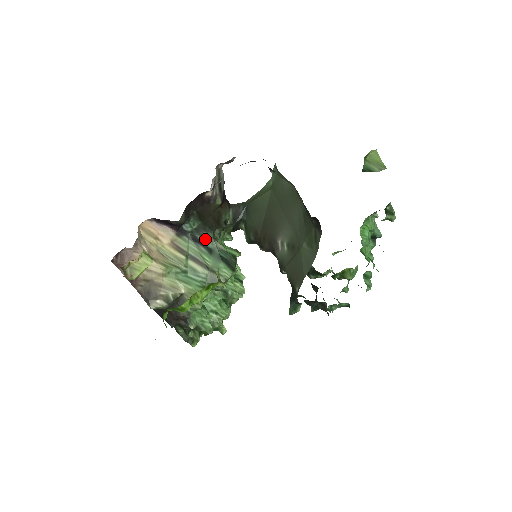
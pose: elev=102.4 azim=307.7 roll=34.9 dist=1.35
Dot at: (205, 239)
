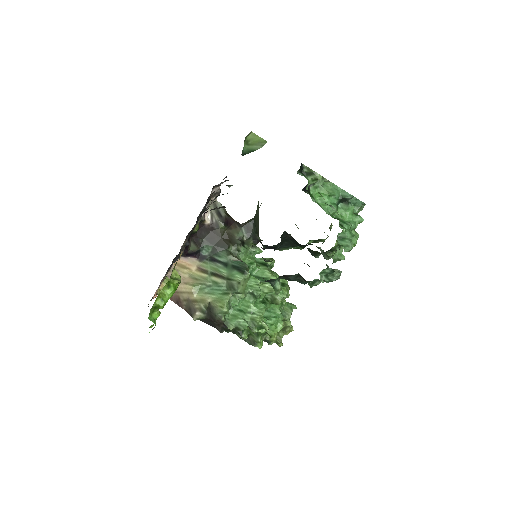
Dot at: (220, 257)
